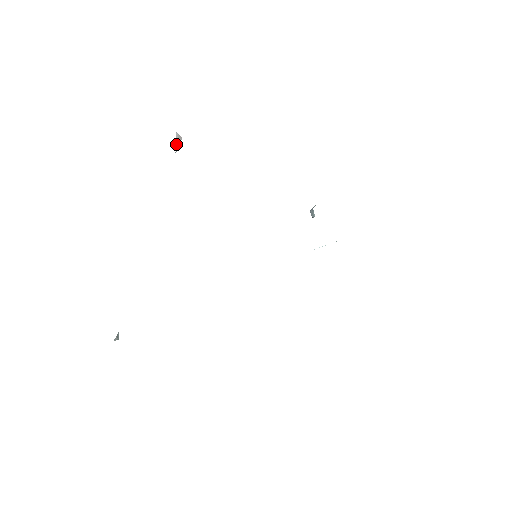
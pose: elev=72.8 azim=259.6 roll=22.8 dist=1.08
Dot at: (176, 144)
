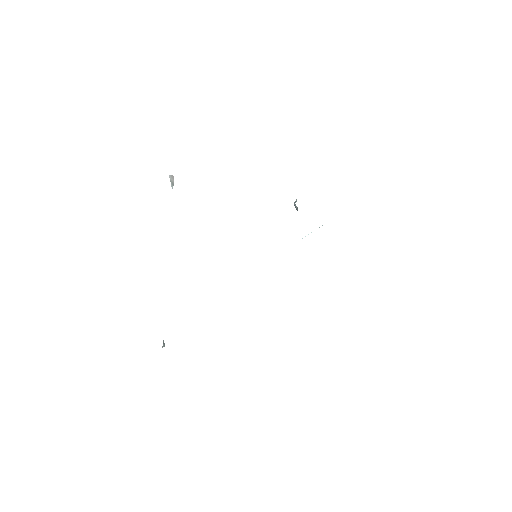
Dot at: (171, 183)
